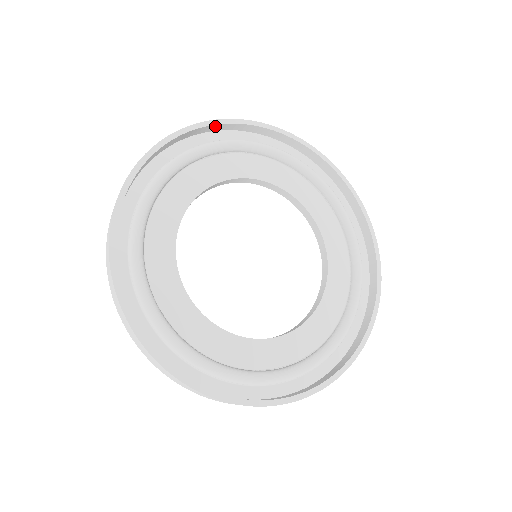
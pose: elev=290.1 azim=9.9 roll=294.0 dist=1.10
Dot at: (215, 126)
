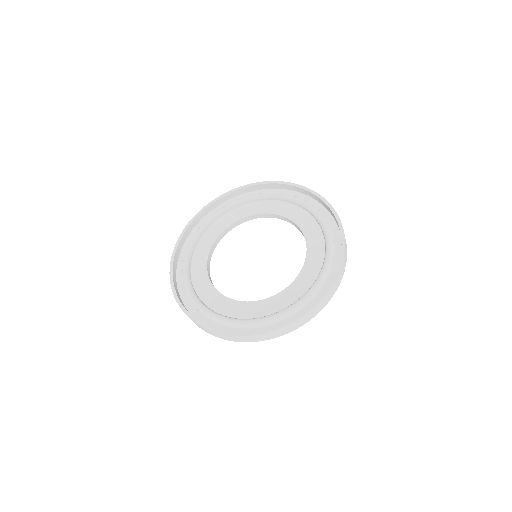
Dot at: (254, 187)
